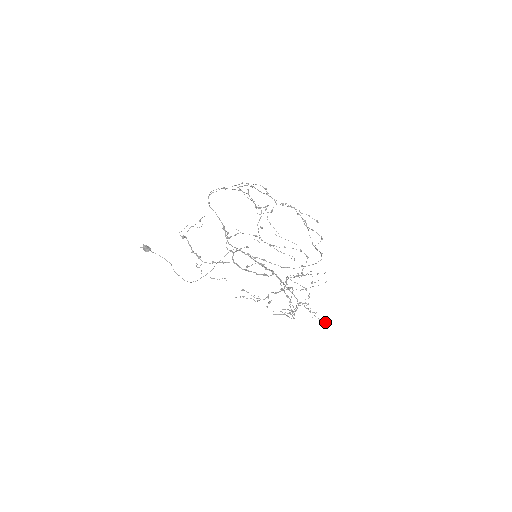
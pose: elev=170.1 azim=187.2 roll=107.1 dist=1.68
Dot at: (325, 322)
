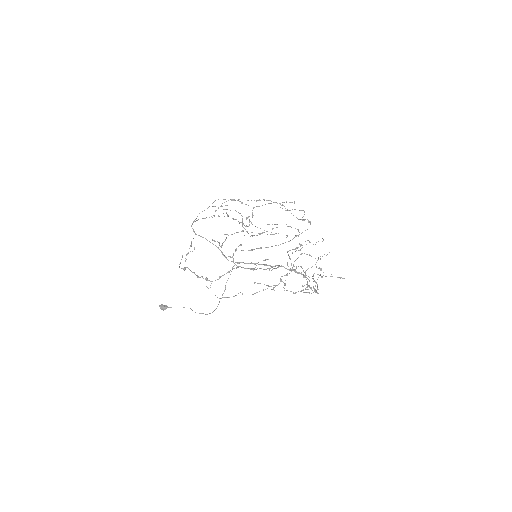
Dot at: (344, 278)
